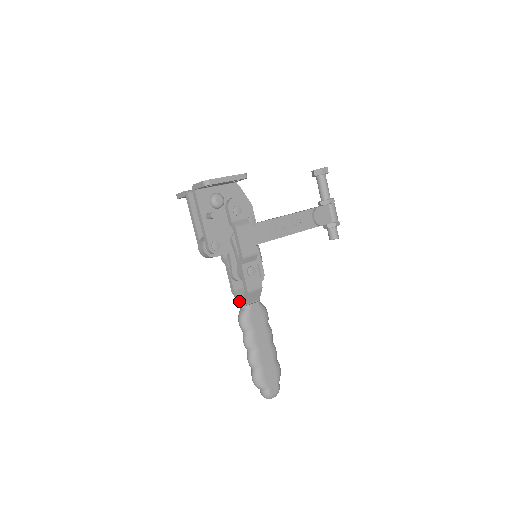
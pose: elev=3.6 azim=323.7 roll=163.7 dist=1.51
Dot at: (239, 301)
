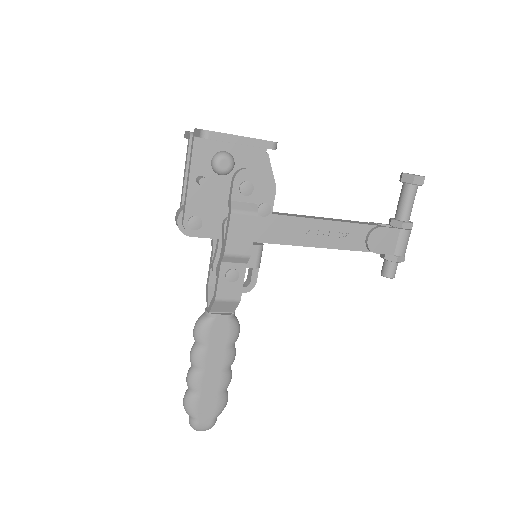
Dot at: (207, 302)
